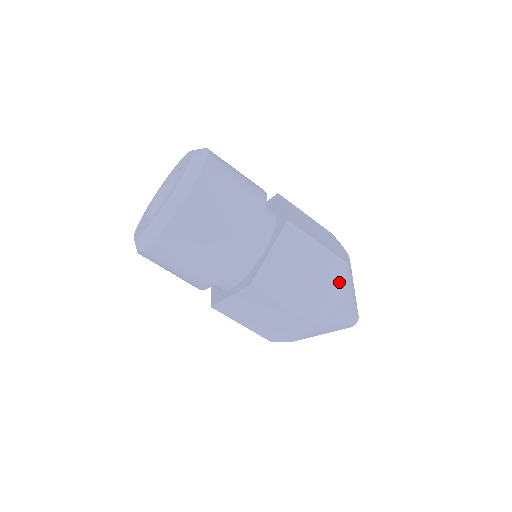
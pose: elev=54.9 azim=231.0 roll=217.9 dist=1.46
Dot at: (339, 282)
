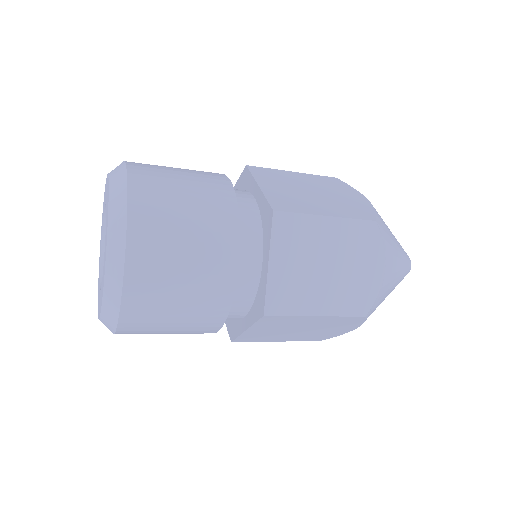
Dot at: (351, 324)
